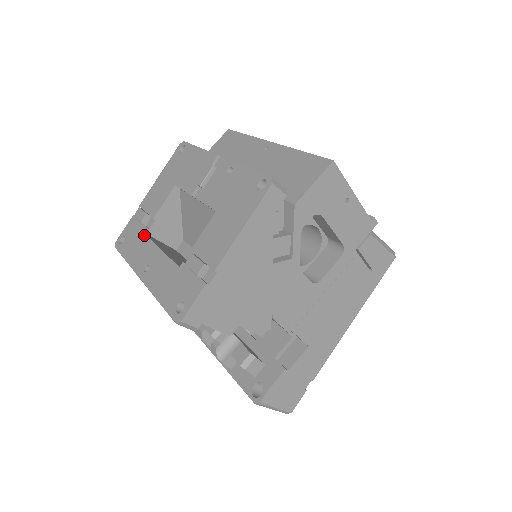
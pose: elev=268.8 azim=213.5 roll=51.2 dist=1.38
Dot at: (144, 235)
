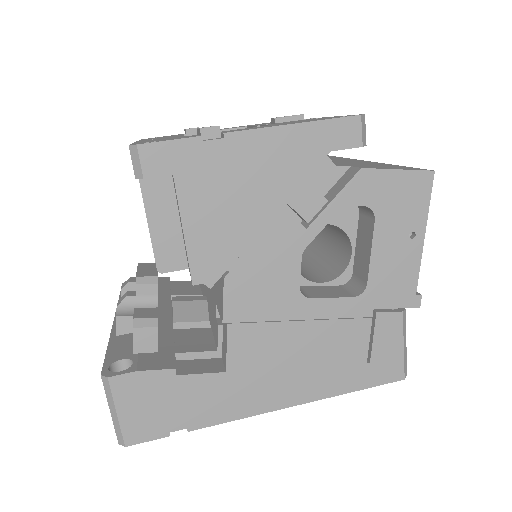
Dot at: occluded
